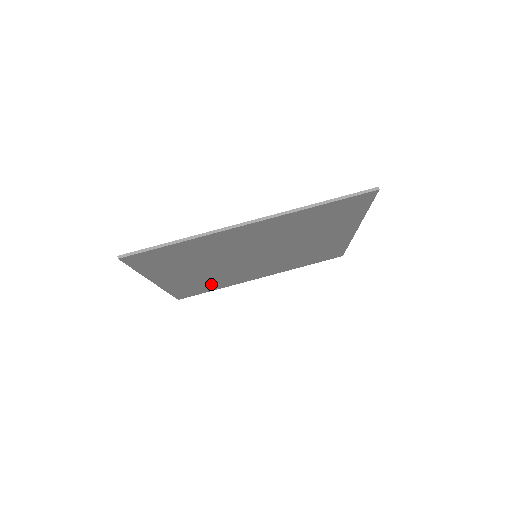
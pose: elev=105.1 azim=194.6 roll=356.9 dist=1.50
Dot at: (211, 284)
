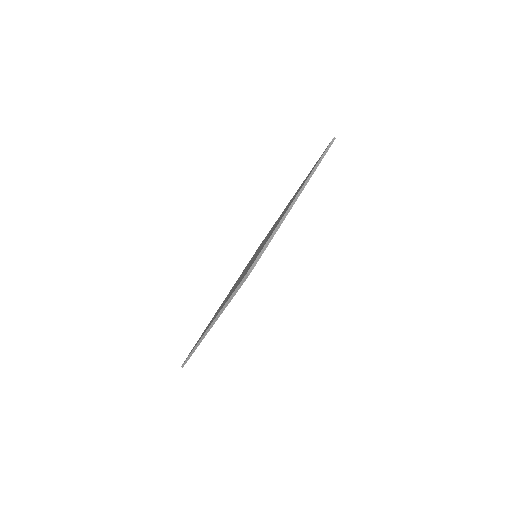
Dot at: occluded
